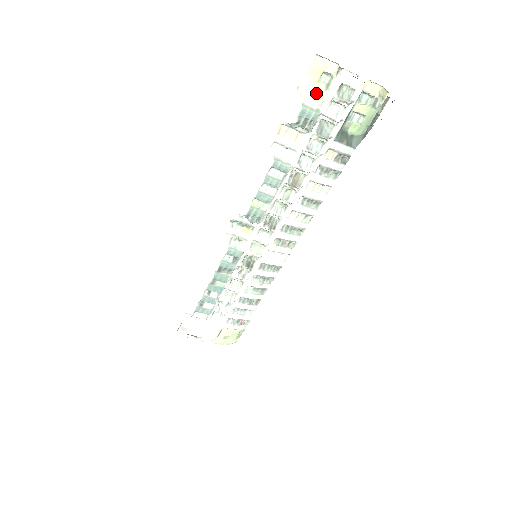
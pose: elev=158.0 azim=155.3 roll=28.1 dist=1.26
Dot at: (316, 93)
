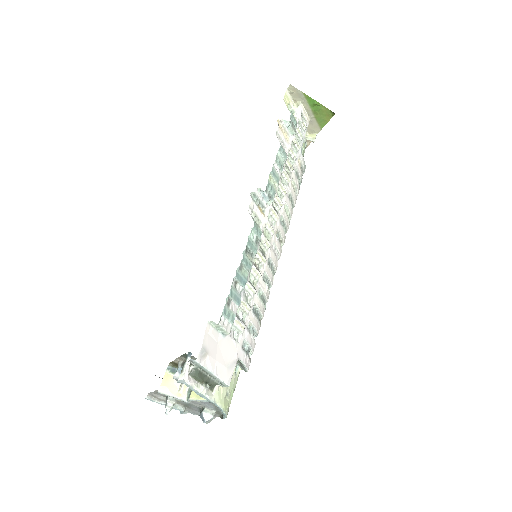
Dot at: occluded
